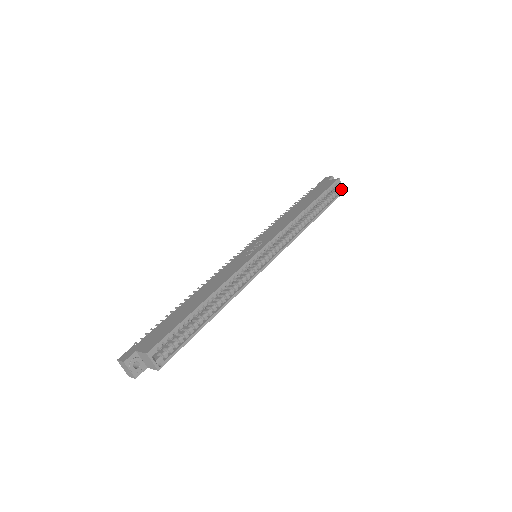
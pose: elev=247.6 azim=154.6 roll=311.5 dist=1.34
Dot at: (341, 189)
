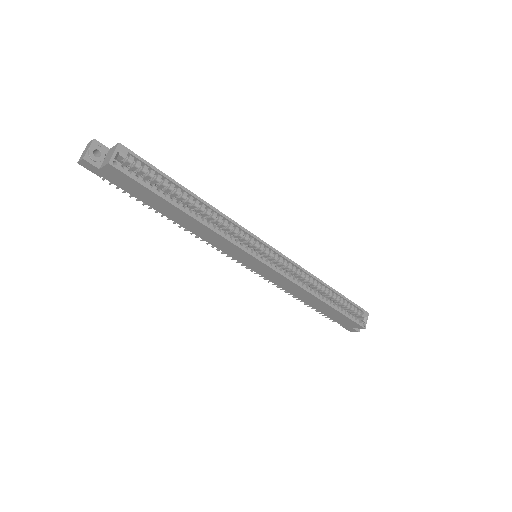
Dot at: (364, 322)
